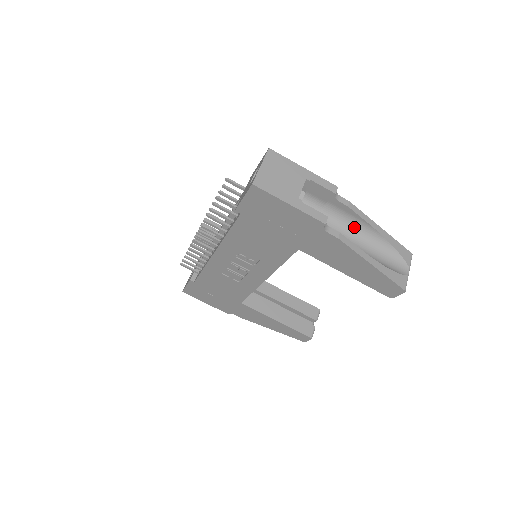
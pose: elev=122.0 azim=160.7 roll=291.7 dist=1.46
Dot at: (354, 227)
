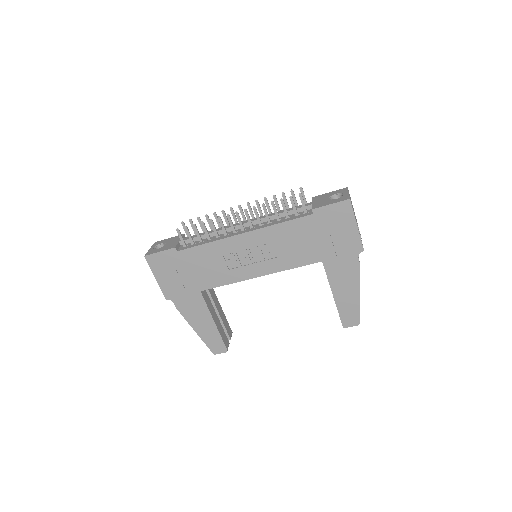
Dot at: occluded
